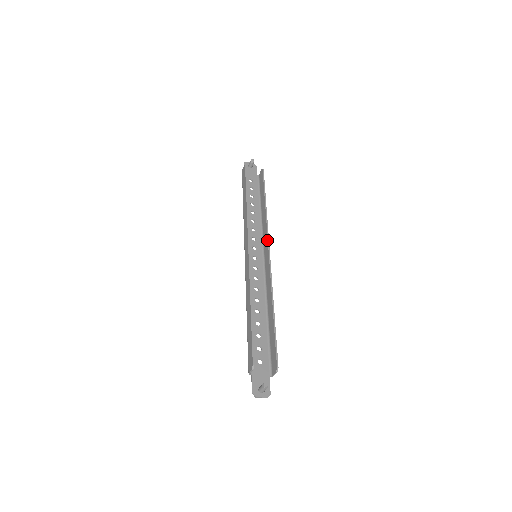
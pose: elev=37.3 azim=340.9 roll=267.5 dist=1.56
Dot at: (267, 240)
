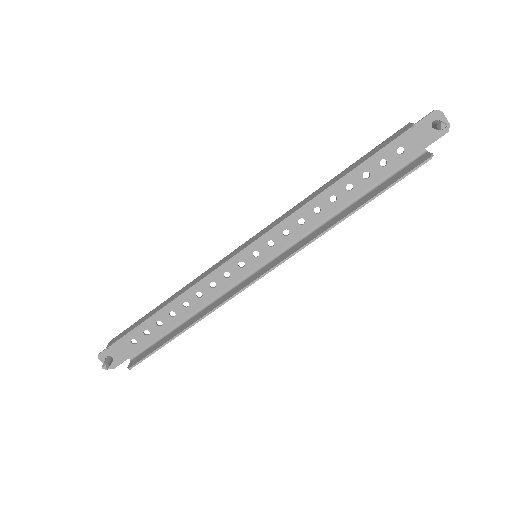
Dot at: (284, 258)
